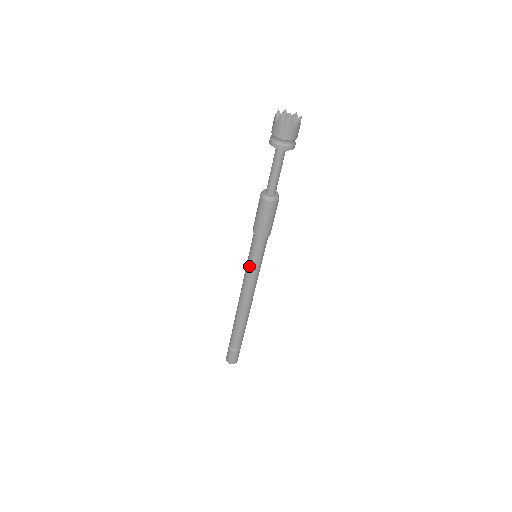
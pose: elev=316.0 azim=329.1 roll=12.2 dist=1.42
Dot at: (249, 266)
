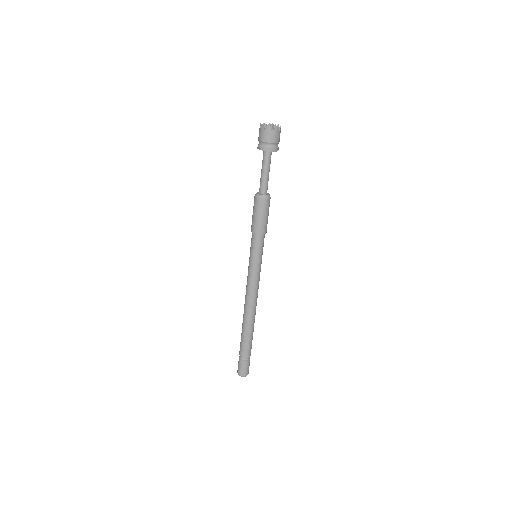
Dot at: (253, 266)
